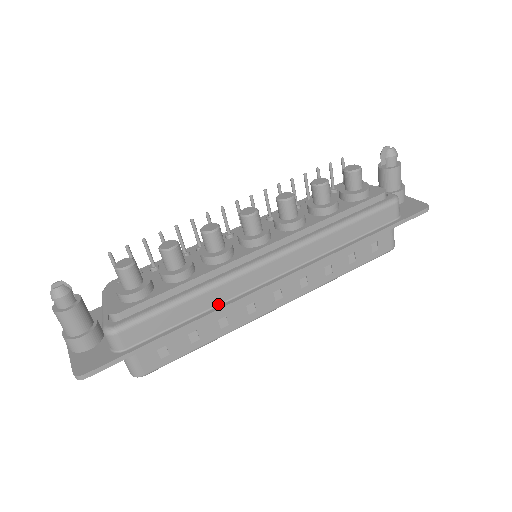
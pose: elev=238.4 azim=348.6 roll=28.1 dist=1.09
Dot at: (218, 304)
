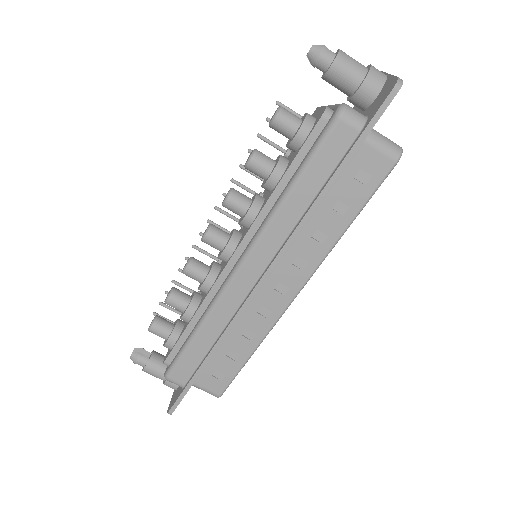
Dot at: (225, 326)
